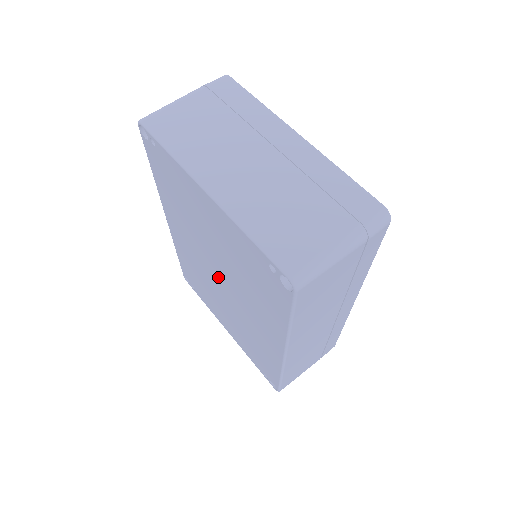
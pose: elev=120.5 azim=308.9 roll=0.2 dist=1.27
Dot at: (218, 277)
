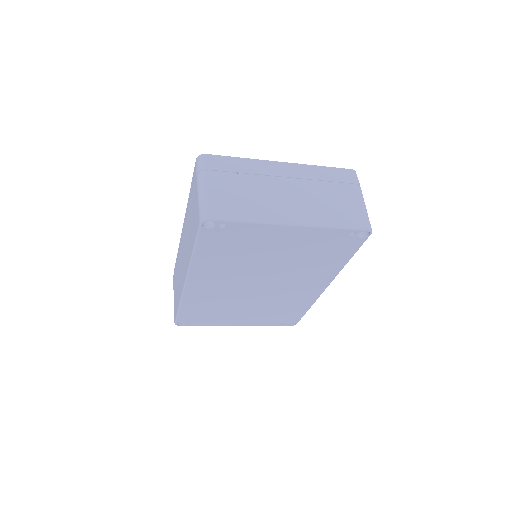
Dot at: (259, 284)
